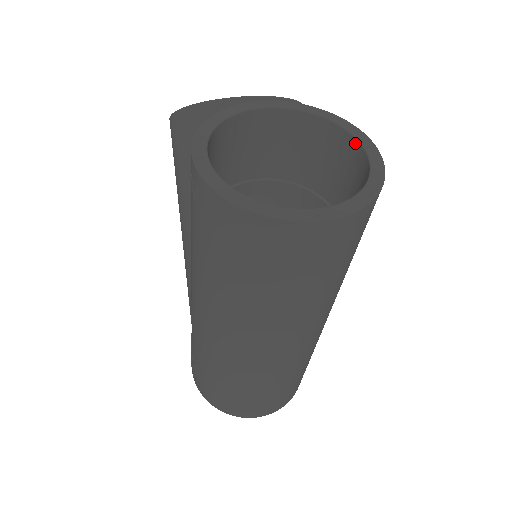
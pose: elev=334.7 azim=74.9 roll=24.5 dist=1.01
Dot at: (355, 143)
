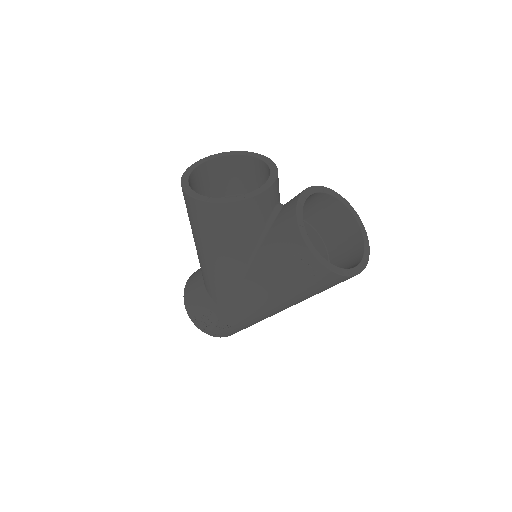
Dot at: (339, 203)
